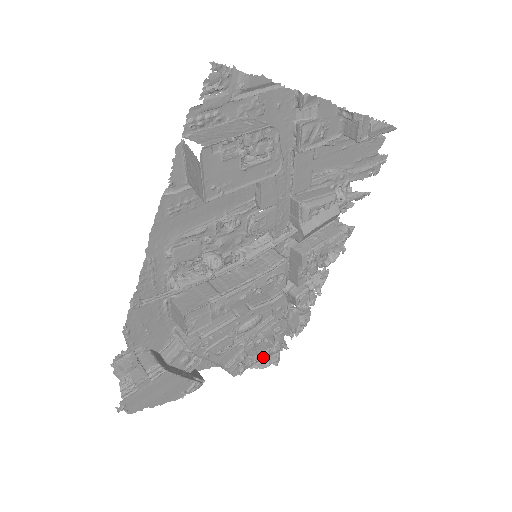
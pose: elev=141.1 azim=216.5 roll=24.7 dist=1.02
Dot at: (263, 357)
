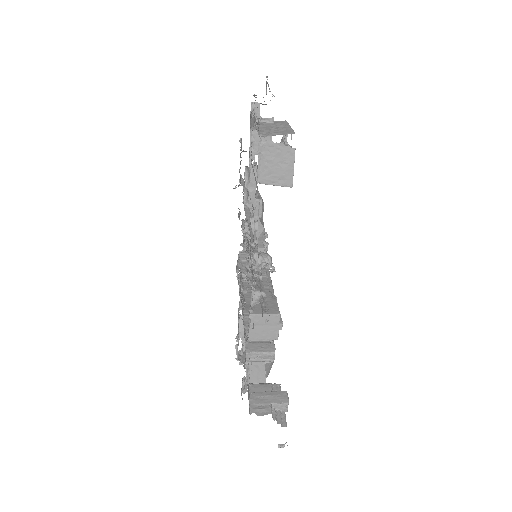
Dot at: occluded
